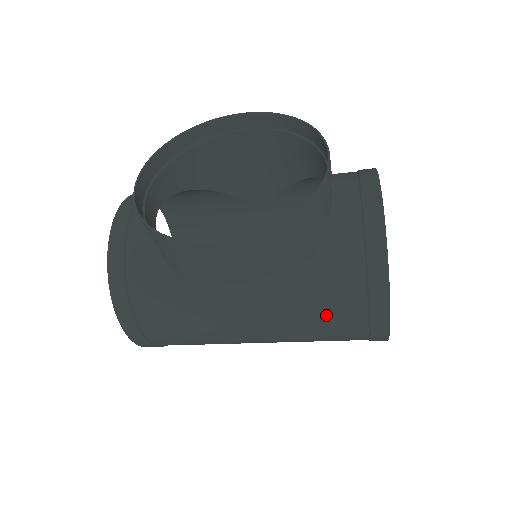
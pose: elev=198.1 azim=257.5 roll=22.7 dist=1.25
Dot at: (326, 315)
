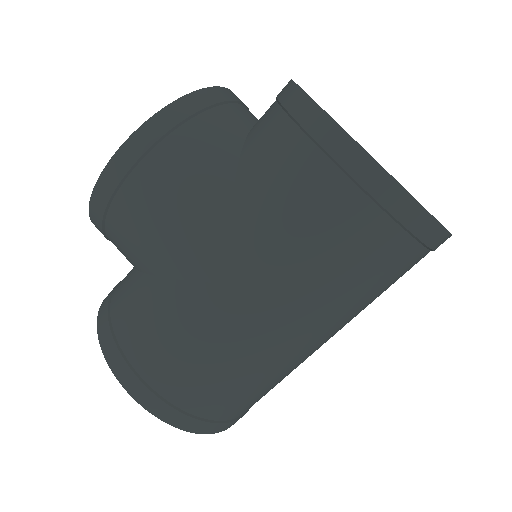
Dot at: (281, 190)
